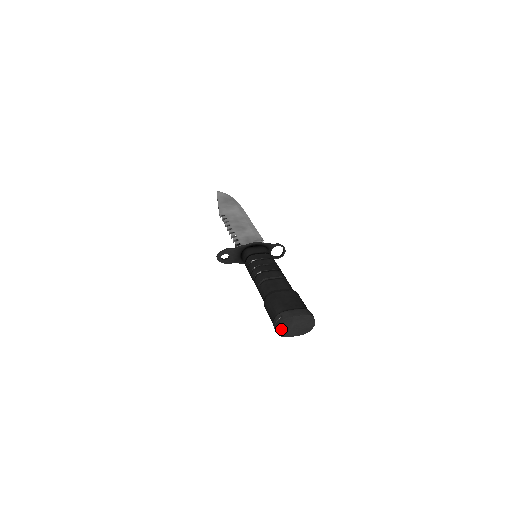
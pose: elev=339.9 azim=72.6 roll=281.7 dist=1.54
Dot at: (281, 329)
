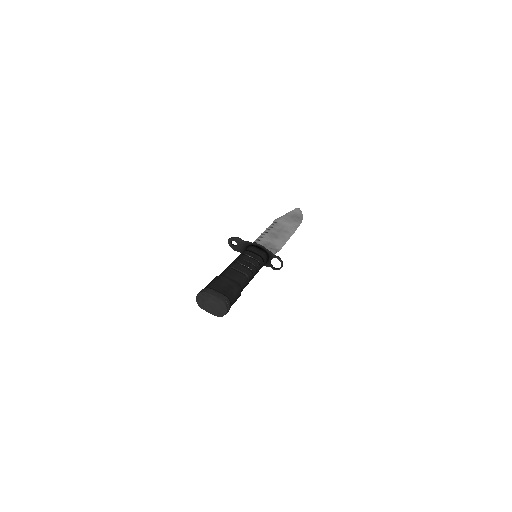
Dot at: (200, 299)
